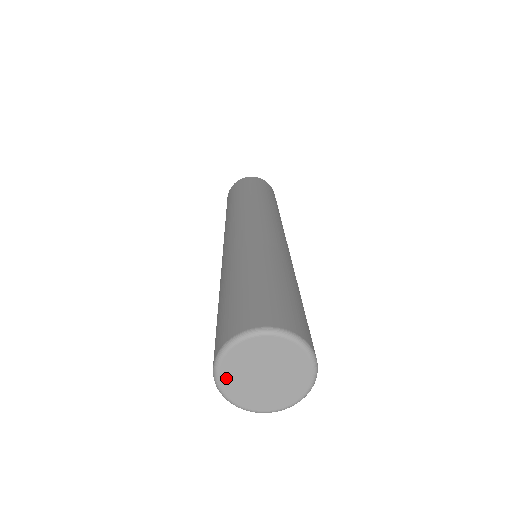
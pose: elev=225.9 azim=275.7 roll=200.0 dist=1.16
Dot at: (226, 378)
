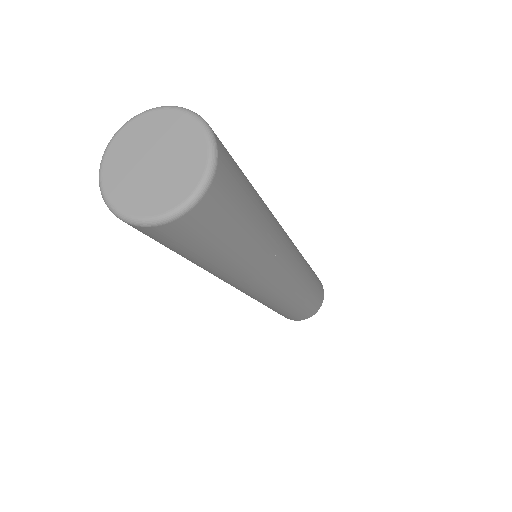
Dot at: (123, 202)
